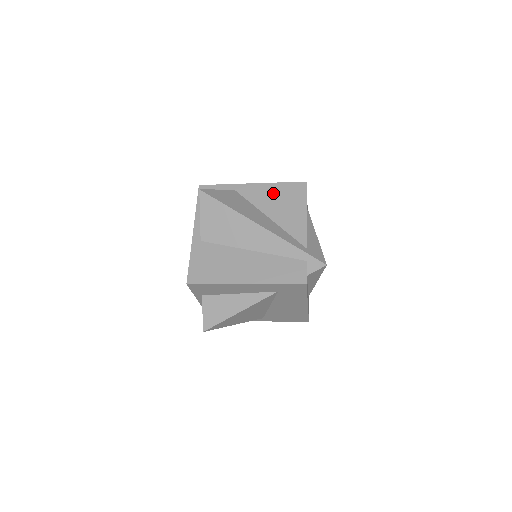
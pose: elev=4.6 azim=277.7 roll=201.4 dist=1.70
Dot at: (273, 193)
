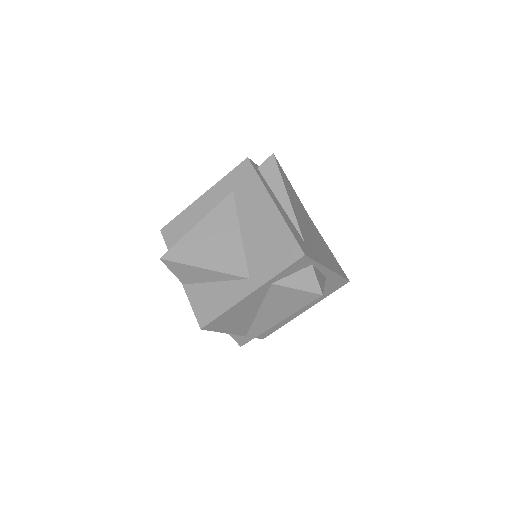
Dot at: occluded
